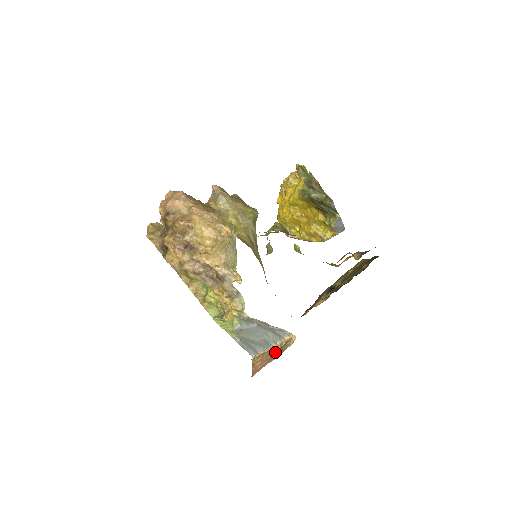
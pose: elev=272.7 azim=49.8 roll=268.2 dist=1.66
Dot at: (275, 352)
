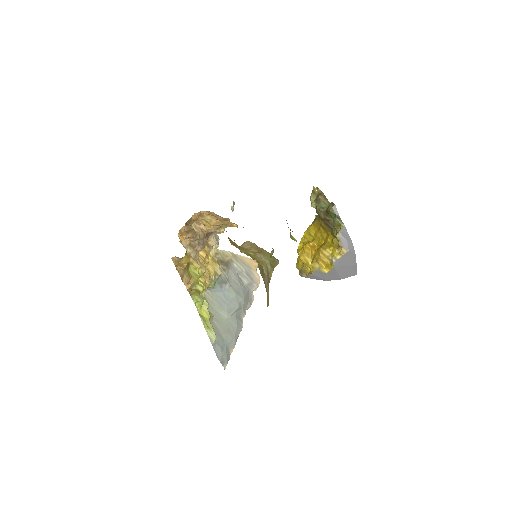
Dot at: occluded
